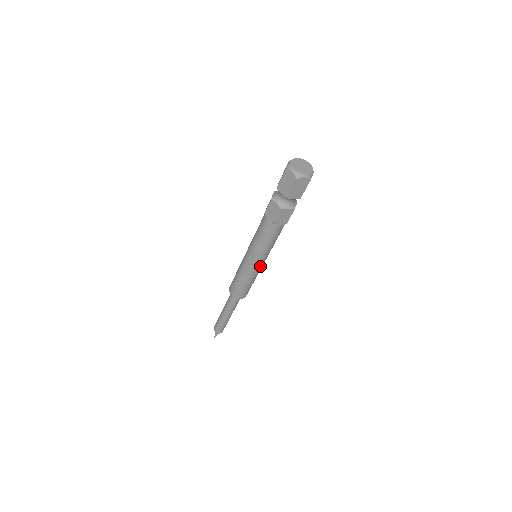
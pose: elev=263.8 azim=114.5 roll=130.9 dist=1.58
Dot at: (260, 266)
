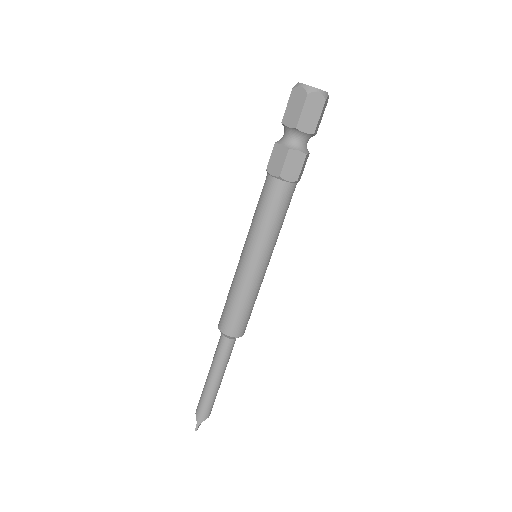
Dot at: (262, 268)
